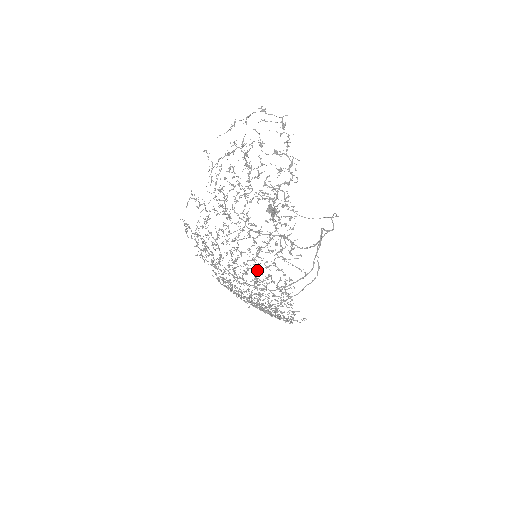
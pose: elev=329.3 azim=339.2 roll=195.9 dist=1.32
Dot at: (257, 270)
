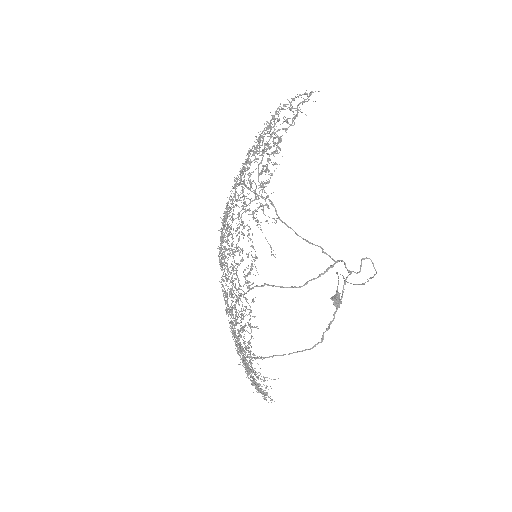
Dot at: occluded
